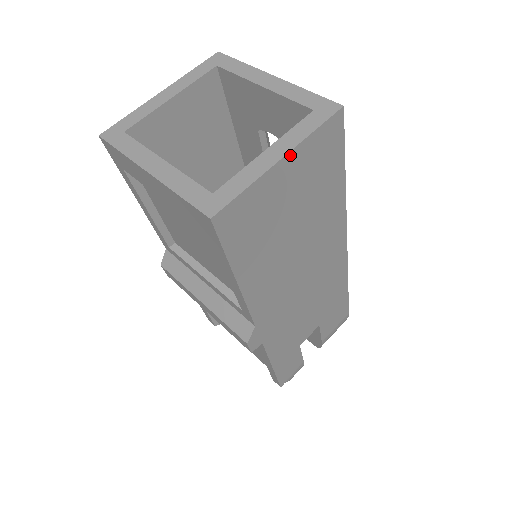
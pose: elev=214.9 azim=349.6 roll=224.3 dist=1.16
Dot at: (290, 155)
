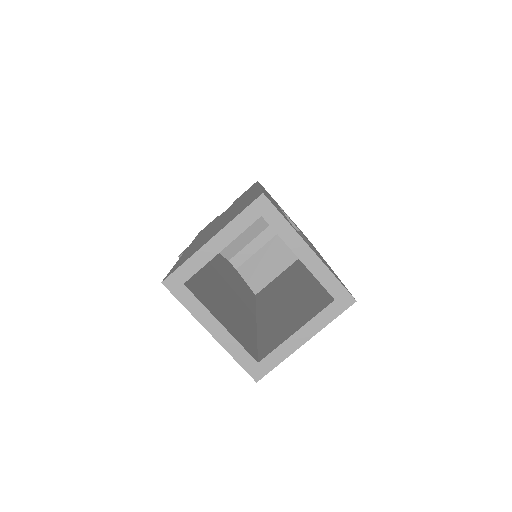
Dot at: (312, 336)
